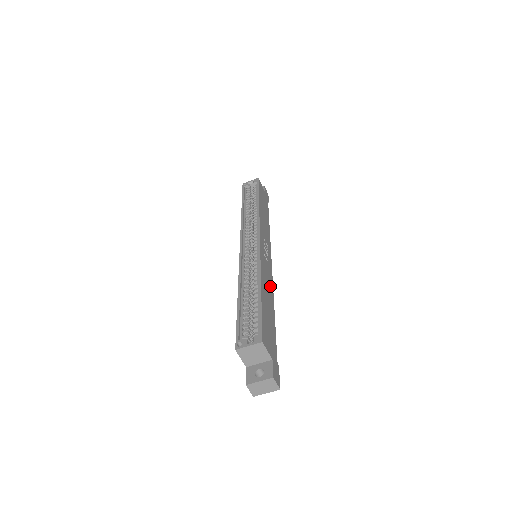
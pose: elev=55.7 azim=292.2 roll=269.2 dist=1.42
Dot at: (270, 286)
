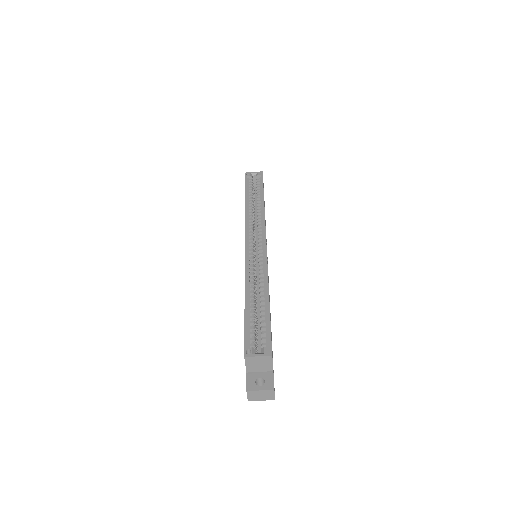
Dot at: occluded
